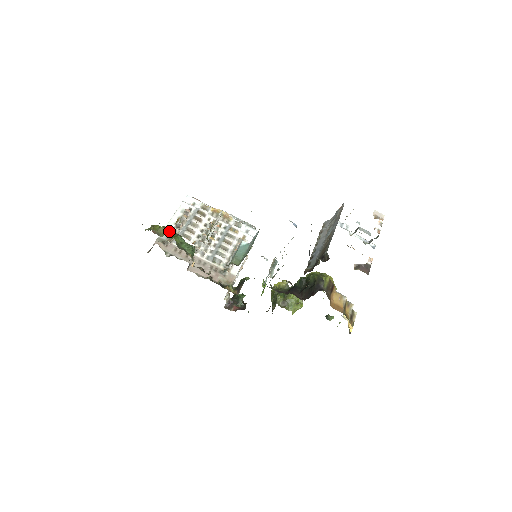
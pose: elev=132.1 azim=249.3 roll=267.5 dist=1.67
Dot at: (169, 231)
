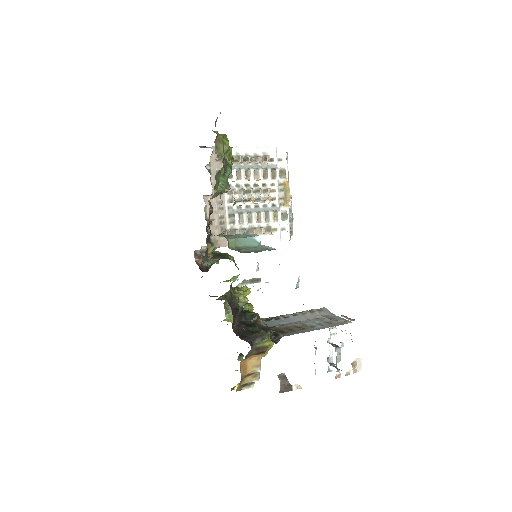
Dot at: (230, 155)
